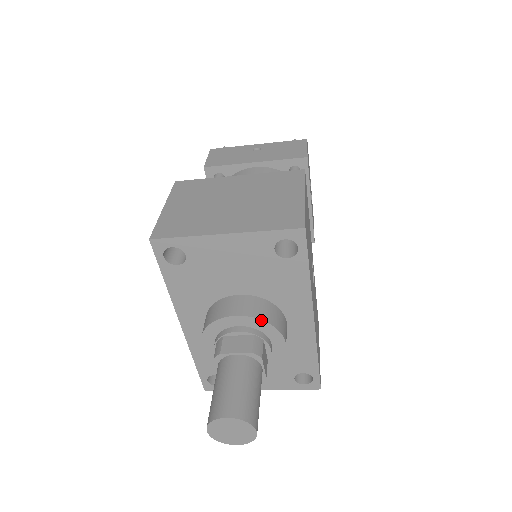
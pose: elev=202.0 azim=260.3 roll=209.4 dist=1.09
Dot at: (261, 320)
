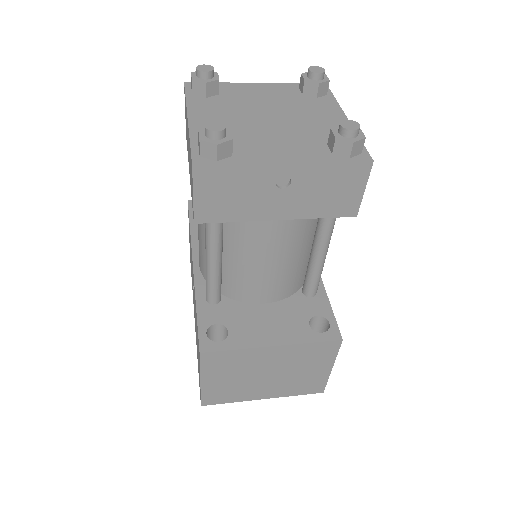
Dot at: occluded
